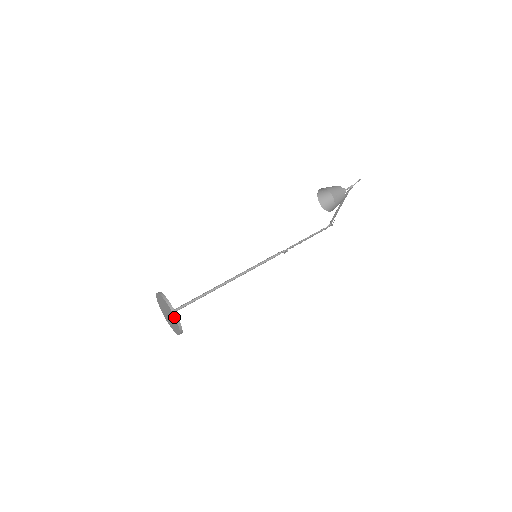
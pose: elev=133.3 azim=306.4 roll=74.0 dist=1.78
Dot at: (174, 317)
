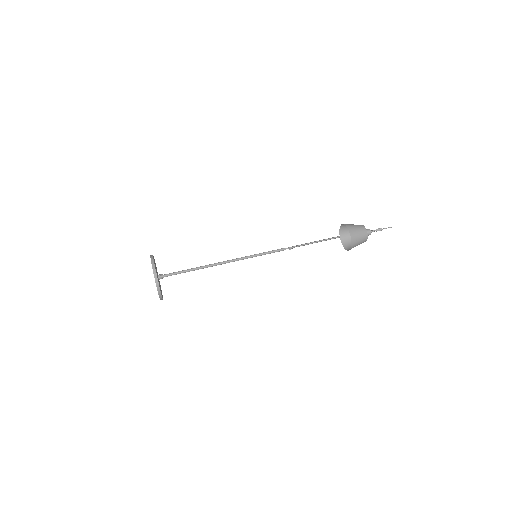
Dot at: (157, 290)
